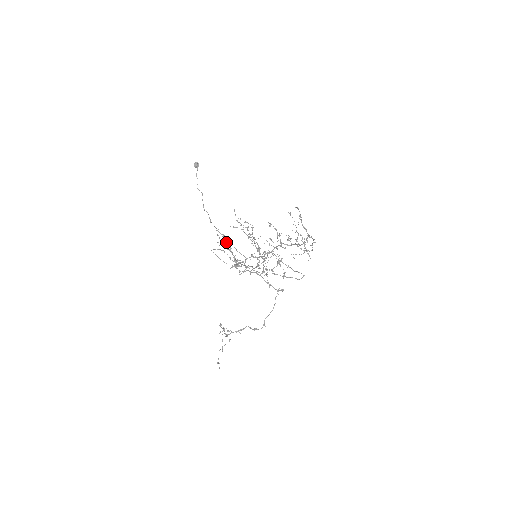
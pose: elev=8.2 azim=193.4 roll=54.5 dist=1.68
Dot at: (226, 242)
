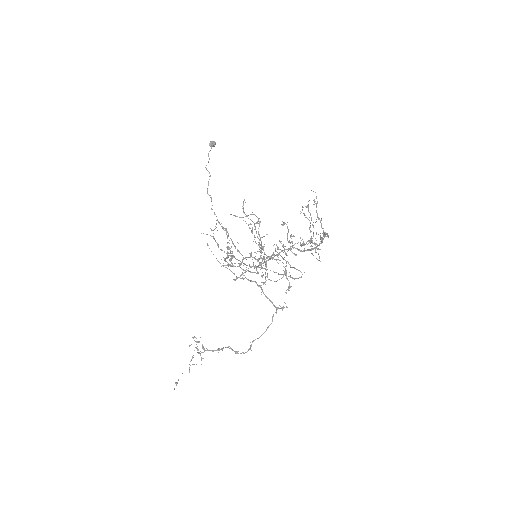
Dot at: (227, 238)
